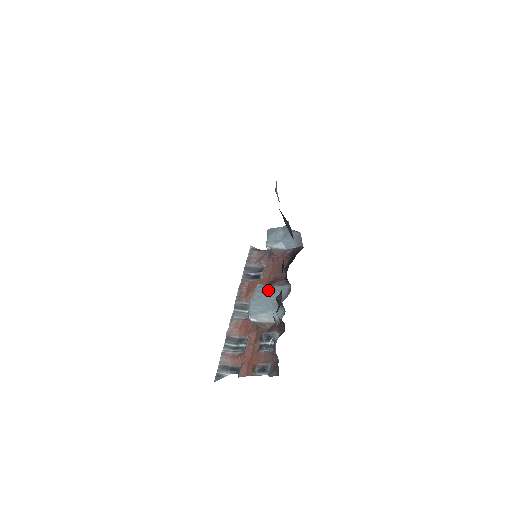
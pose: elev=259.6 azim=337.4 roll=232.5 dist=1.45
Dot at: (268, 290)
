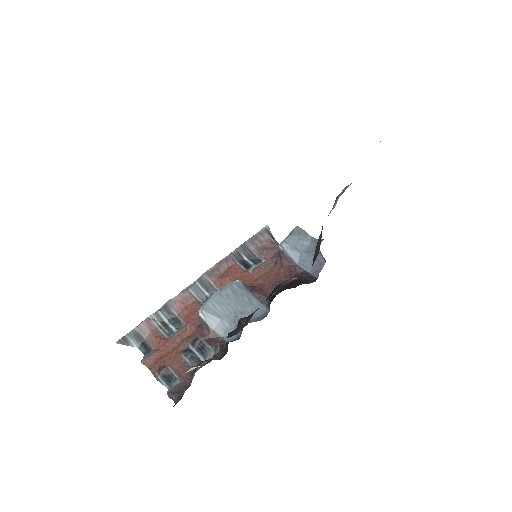
Dot at: (243, 296)
